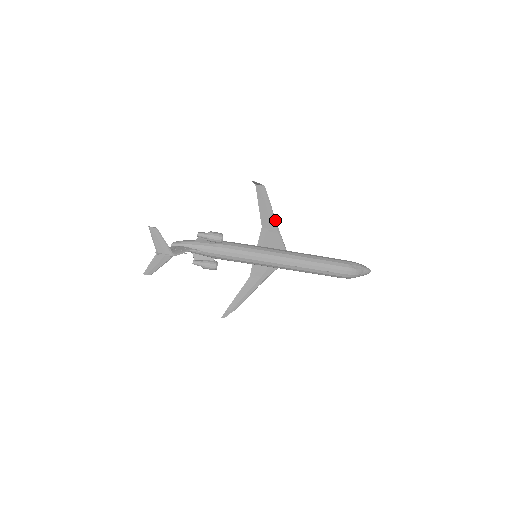
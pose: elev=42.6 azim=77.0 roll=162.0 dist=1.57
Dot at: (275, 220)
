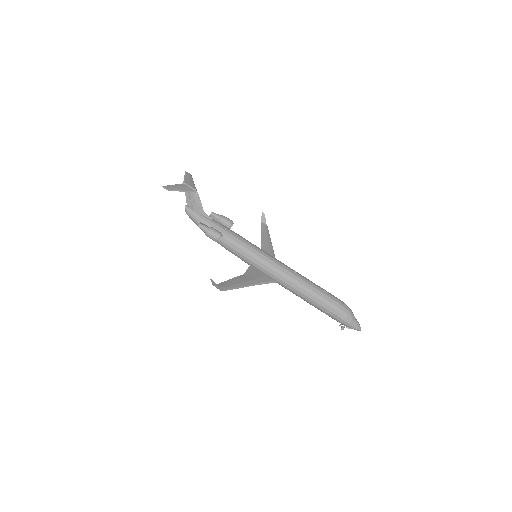
Dot at: occluded
